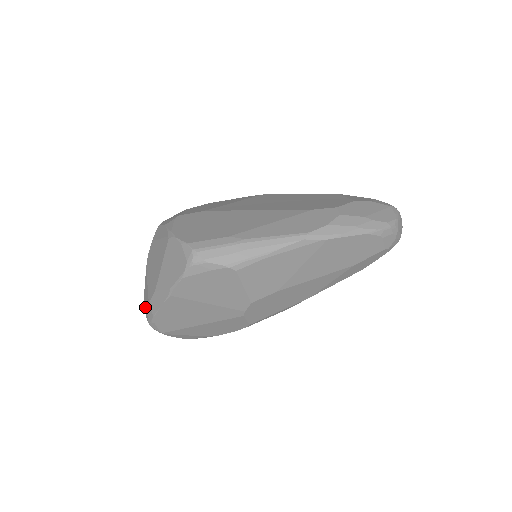
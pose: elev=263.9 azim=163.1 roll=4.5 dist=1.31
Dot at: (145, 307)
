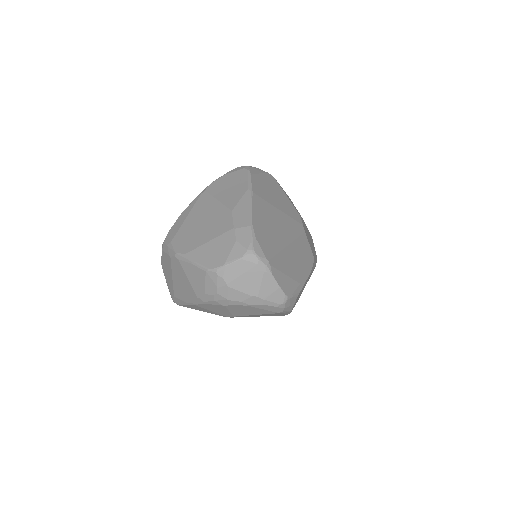
Dot at: (227, 253)
